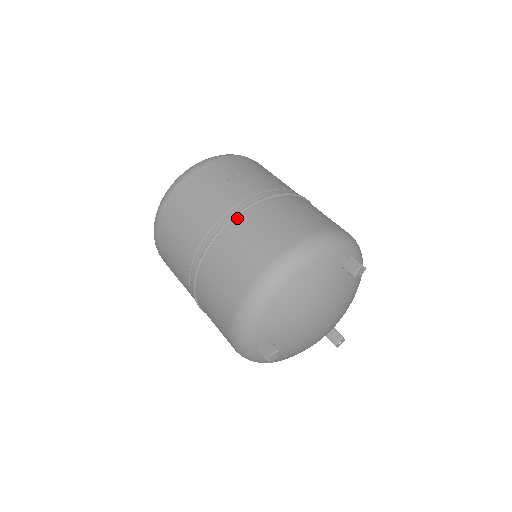
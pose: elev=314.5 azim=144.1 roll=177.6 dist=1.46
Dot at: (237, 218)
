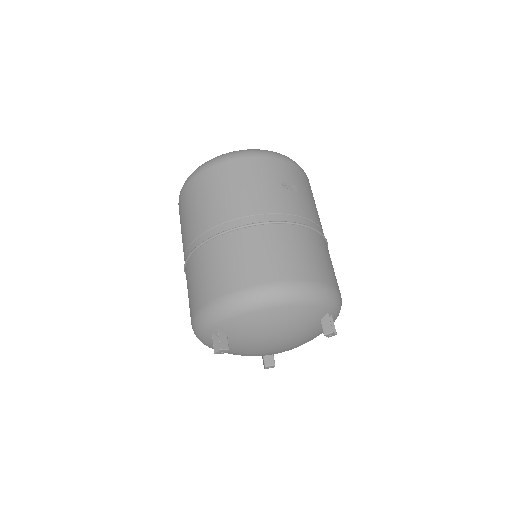
Dot at: (271, 225)
